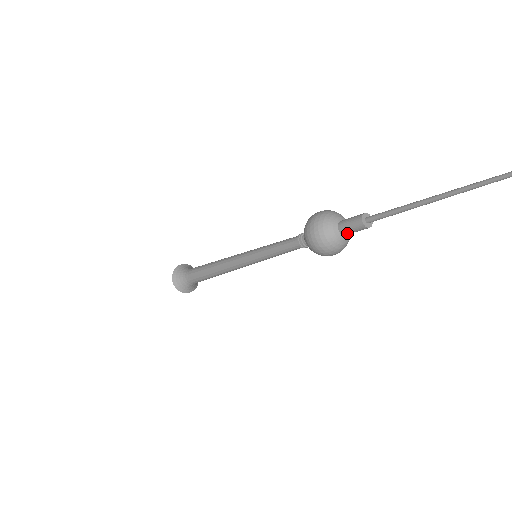
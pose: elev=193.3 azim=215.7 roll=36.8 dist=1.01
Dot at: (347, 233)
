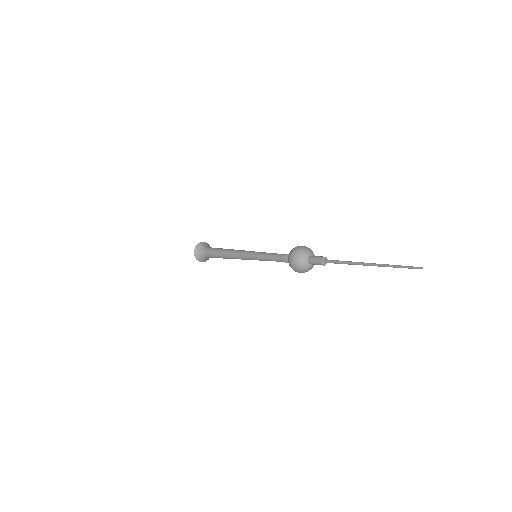
Dot at: (314, 264)
